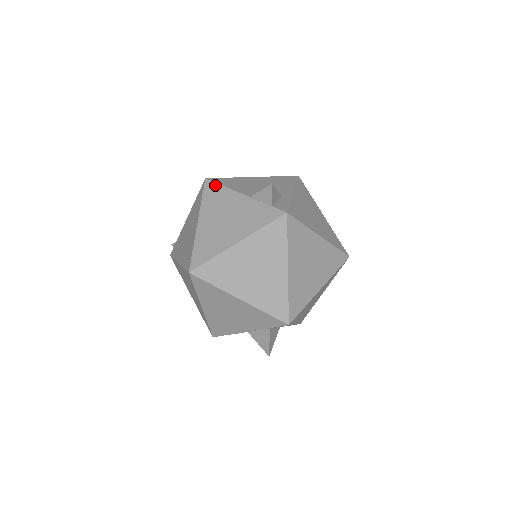
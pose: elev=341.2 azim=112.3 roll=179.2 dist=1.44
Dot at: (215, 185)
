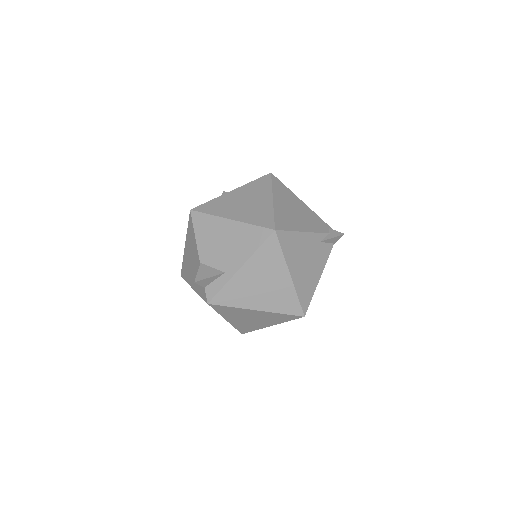
Dot at: (192, 225)
